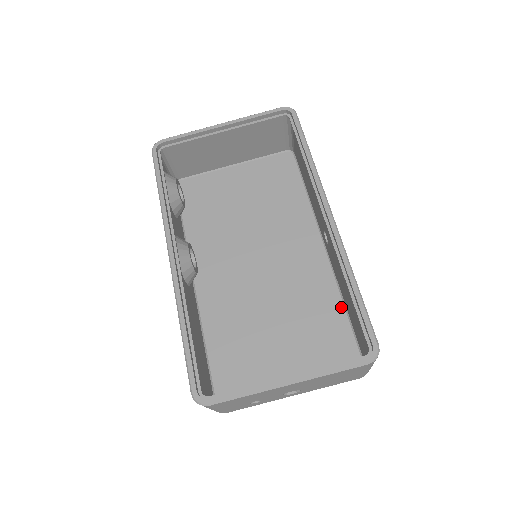
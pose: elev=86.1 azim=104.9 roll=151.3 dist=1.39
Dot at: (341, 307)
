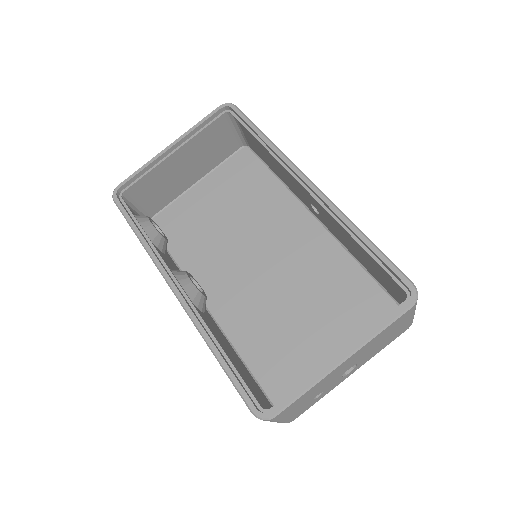
Dot at: (359, 269)
